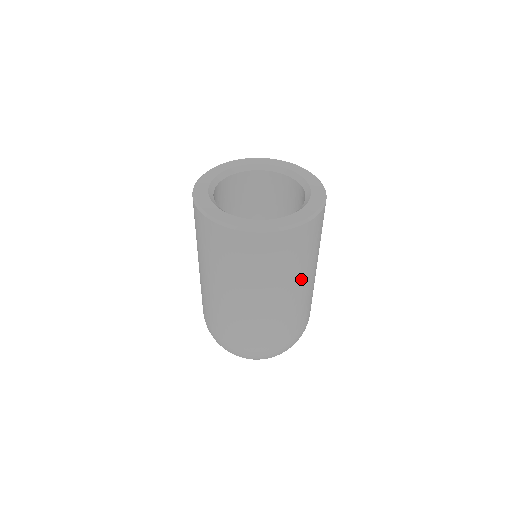
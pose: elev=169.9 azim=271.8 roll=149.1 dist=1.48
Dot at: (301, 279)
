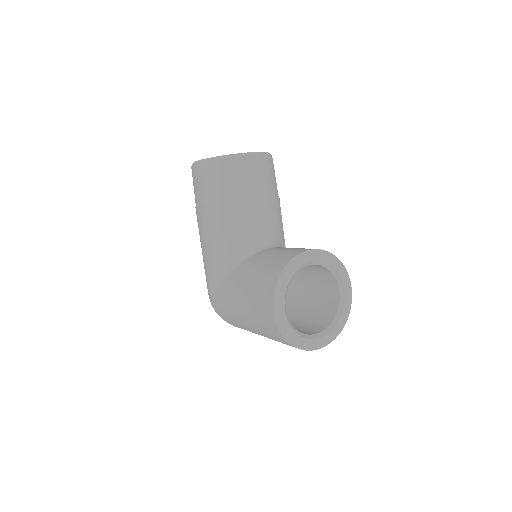
Dot at: occluded
